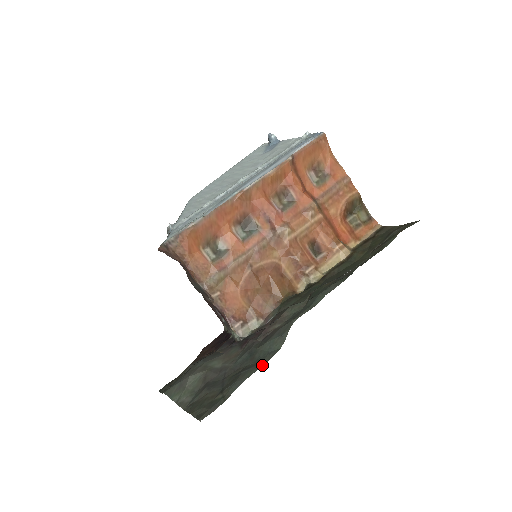
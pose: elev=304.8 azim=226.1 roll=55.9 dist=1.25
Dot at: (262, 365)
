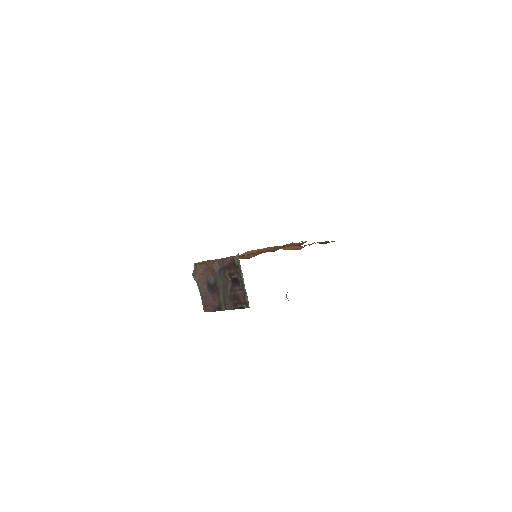
Dot at: occluded
